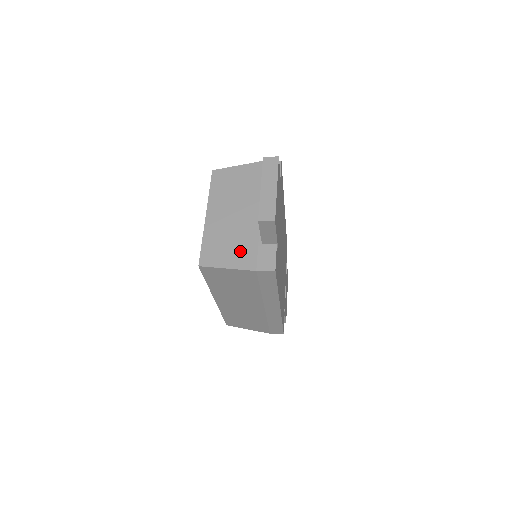
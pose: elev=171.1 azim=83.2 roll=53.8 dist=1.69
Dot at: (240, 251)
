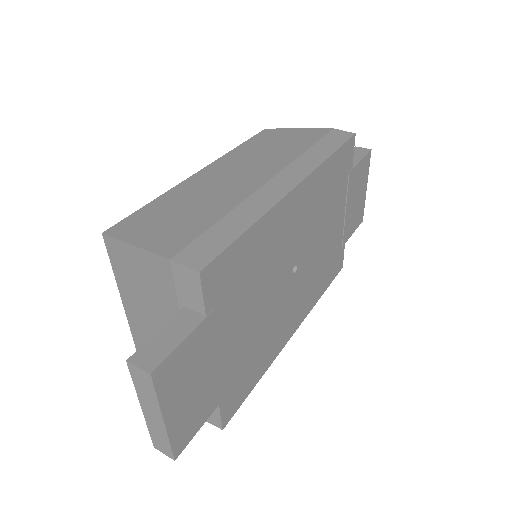
Dot at: occluded
